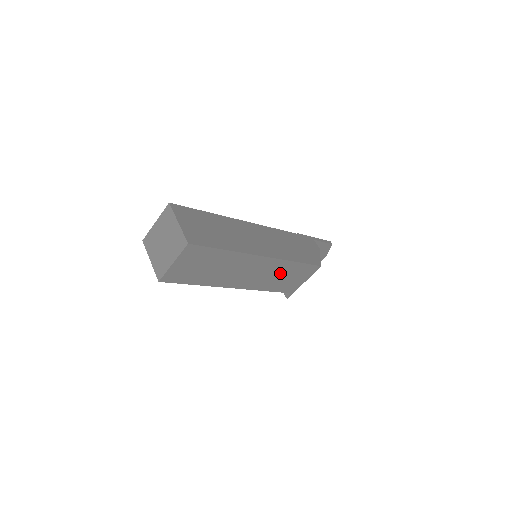
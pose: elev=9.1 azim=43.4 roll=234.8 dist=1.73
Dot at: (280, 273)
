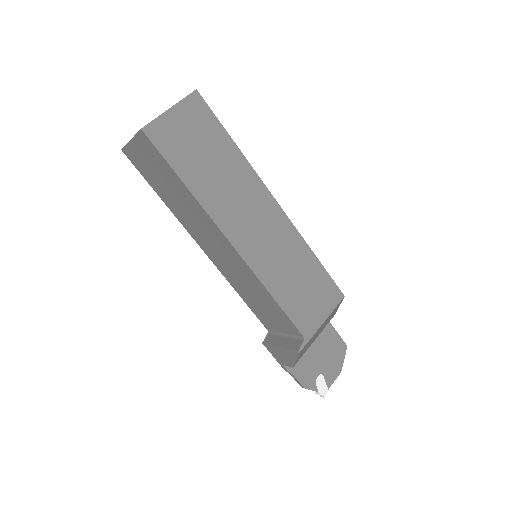
Dot at: (292, 263)
